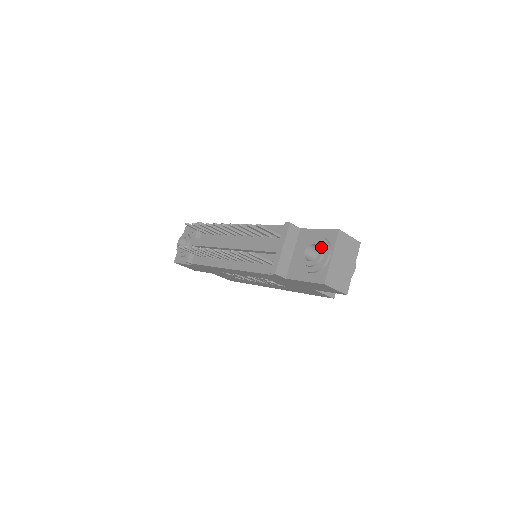
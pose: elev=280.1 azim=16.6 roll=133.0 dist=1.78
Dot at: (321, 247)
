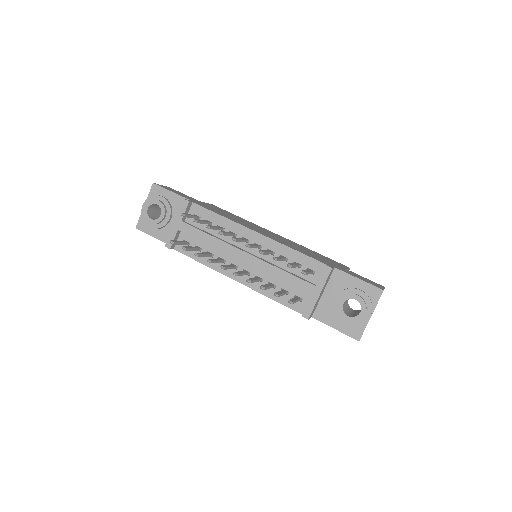
Dot at: (365, 307)
